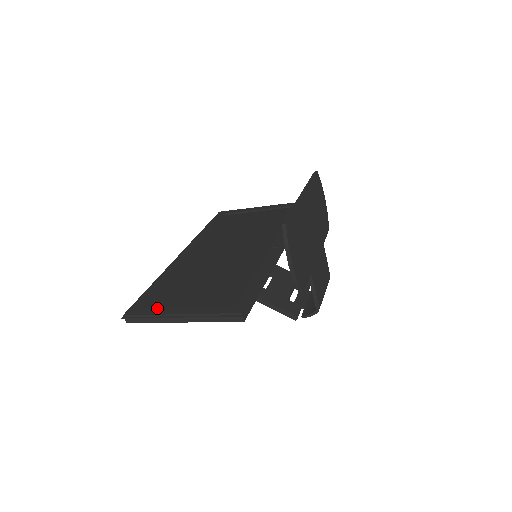
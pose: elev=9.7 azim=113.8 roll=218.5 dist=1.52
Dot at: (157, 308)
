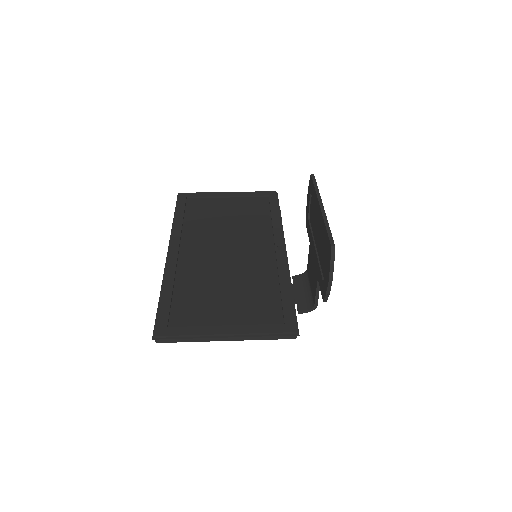
Dot at: (194, 326)
